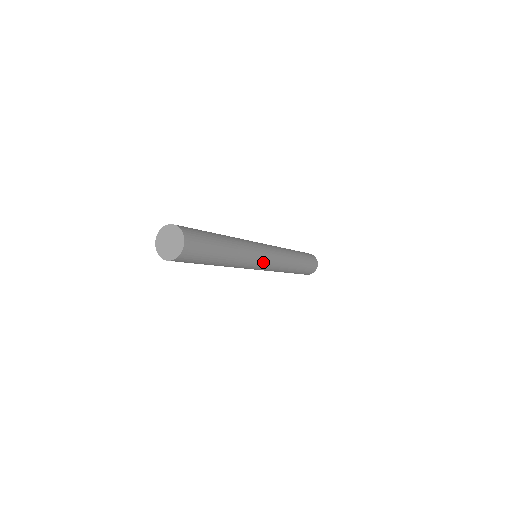
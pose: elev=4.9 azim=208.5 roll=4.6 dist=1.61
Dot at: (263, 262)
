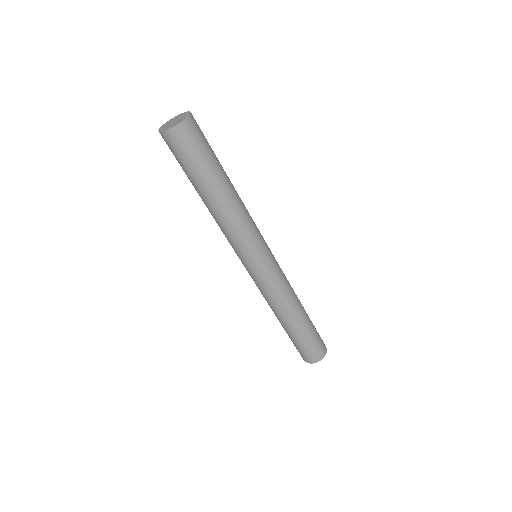
Dot at: (253, 259)
